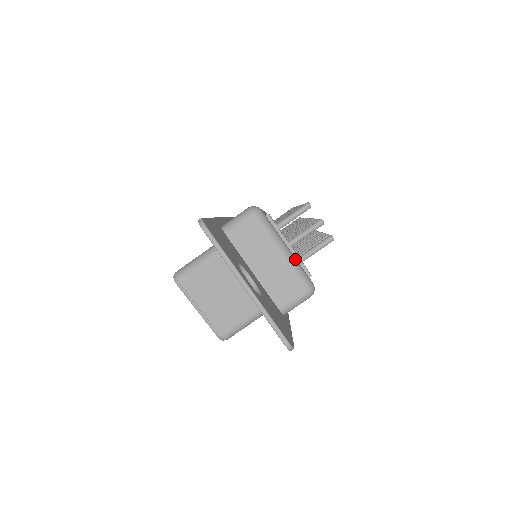
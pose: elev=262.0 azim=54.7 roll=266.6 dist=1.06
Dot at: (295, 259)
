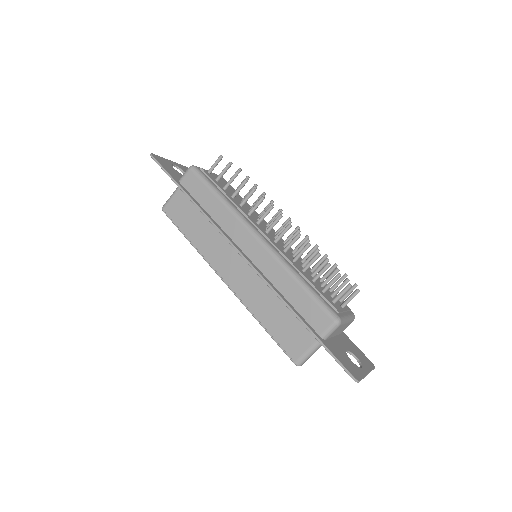
Dot at: (350, 316)
